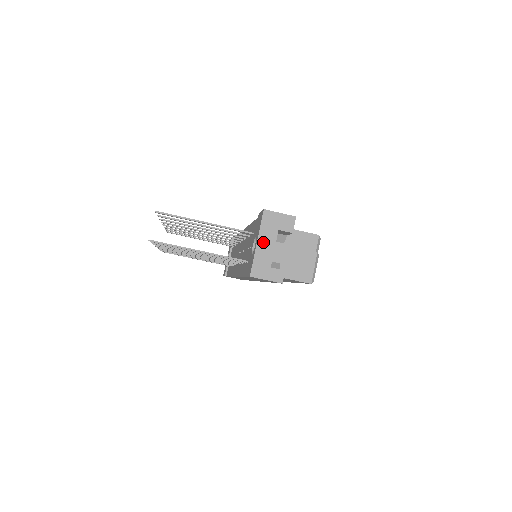
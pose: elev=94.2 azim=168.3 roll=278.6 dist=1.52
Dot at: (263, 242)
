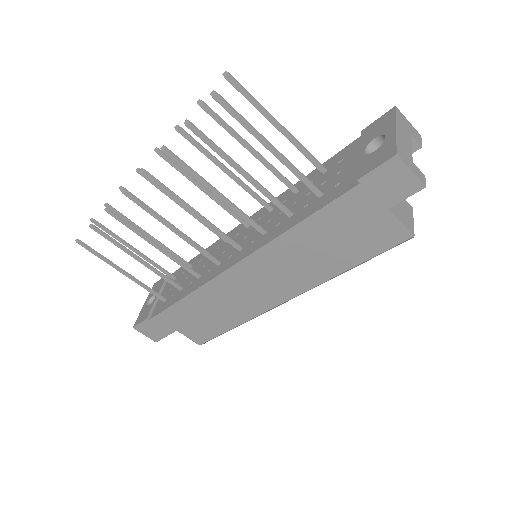
Dot at: (401, 132)
